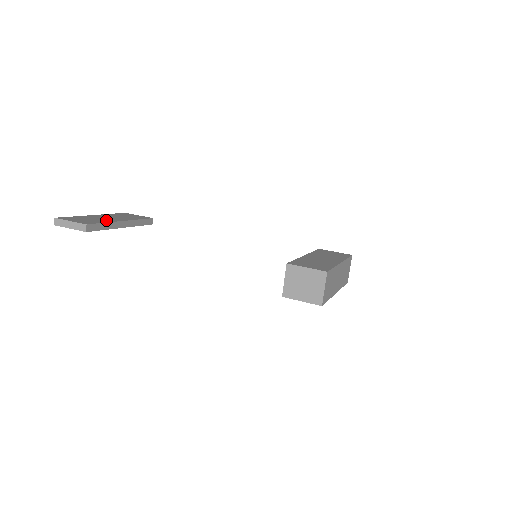
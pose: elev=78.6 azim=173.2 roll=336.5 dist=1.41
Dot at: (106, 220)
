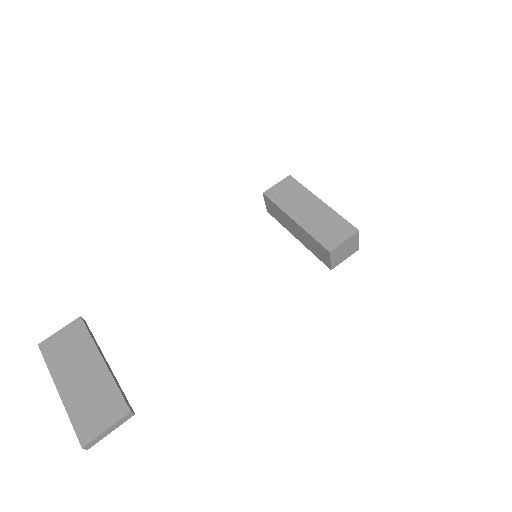
Dot at: (100, 382)
